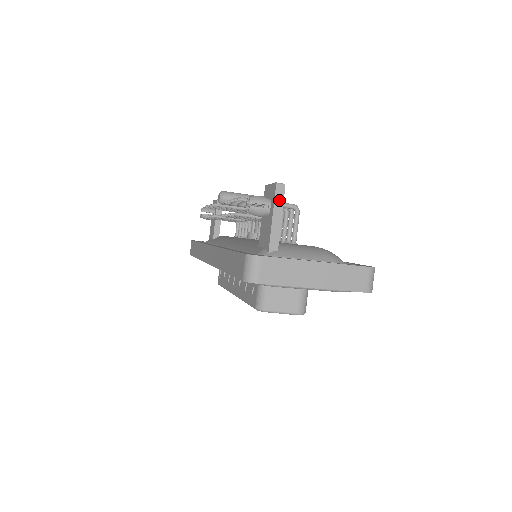
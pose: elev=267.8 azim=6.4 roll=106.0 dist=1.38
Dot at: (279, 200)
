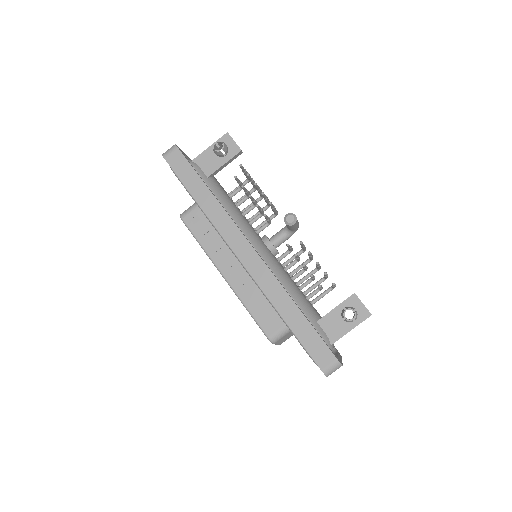
Dot at: occluded
